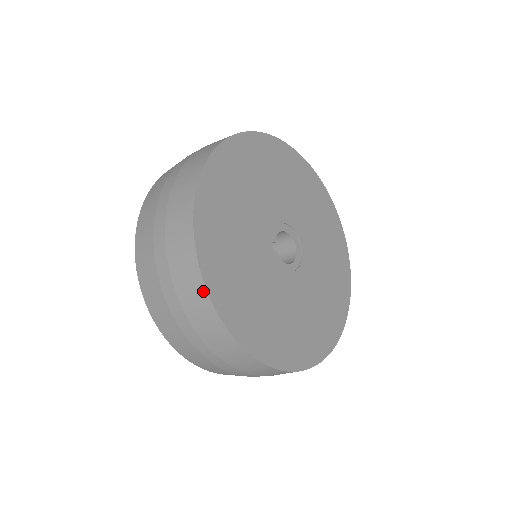
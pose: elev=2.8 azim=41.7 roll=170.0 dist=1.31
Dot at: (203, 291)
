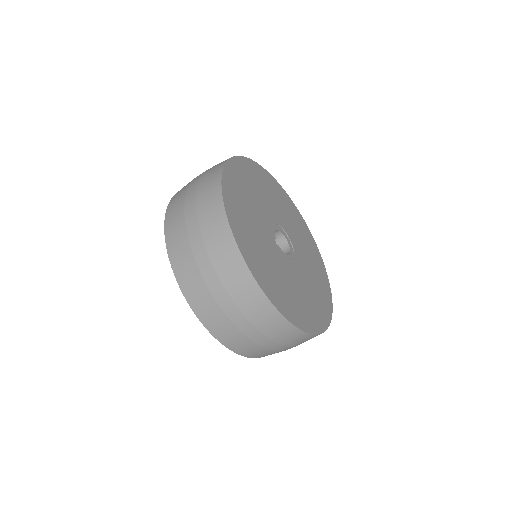
Dot at: (250, 278)
